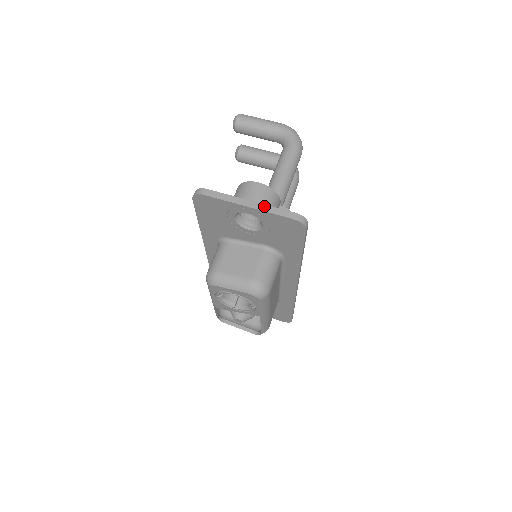
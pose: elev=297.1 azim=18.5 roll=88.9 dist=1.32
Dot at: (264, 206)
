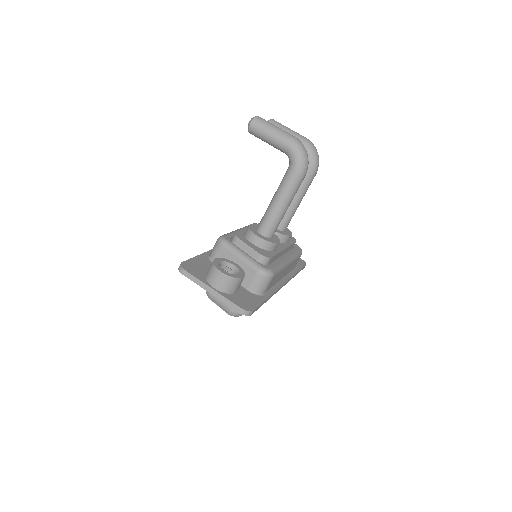
Dot at: (221, 296)
